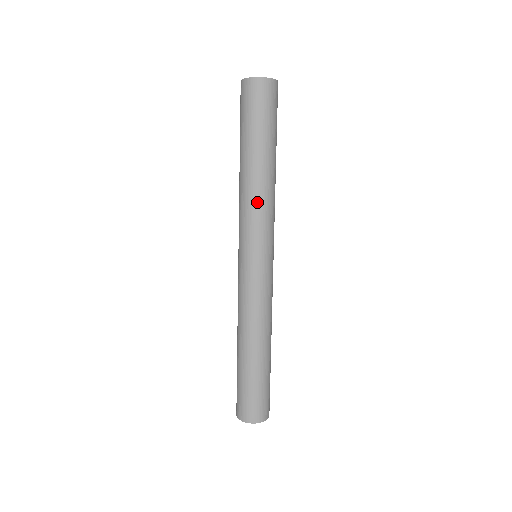
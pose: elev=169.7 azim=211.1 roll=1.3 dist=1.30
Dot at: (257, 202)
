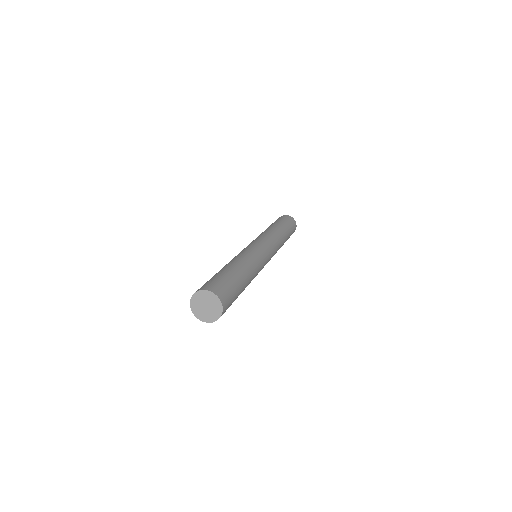
Dot at: occluded
